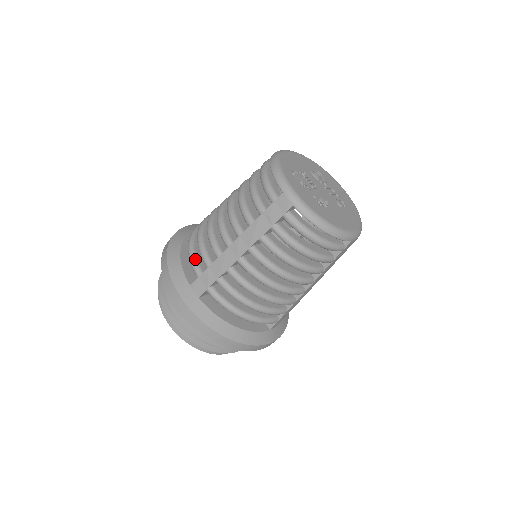
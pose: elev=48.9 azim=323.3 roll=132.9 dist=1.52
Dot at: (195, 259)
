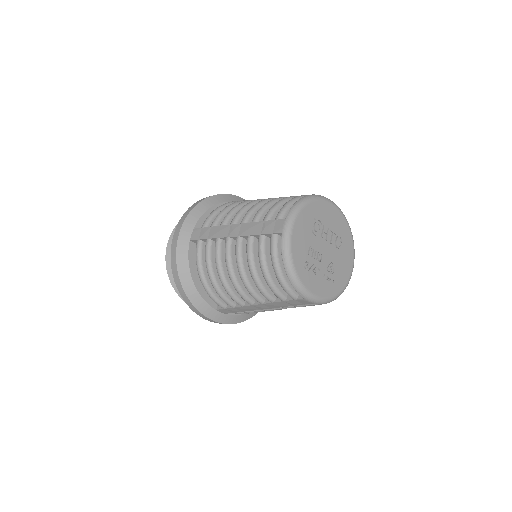
Dot at: (216, 298)
